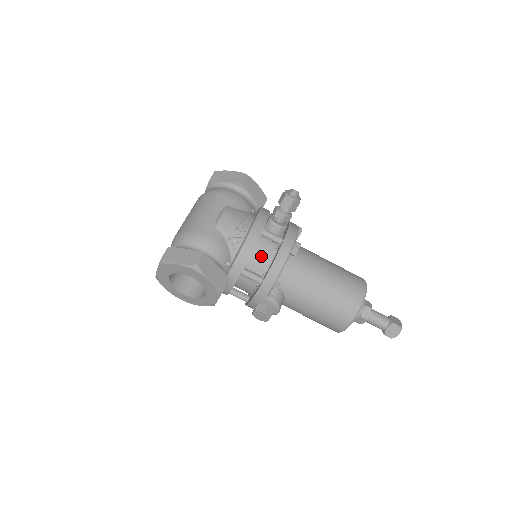
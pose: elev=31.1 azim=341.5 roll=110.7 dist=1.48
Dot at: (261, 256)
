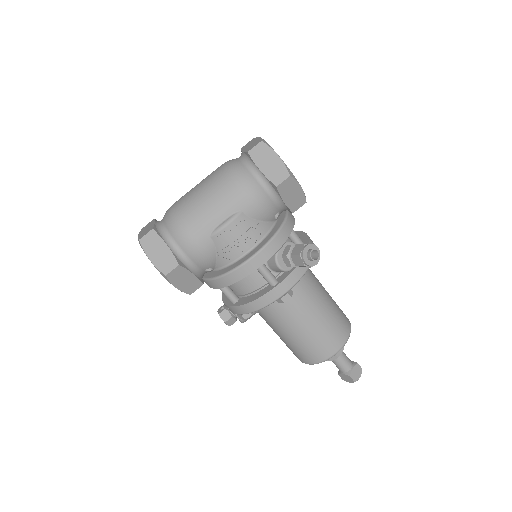
Dot at: (246, 283)
